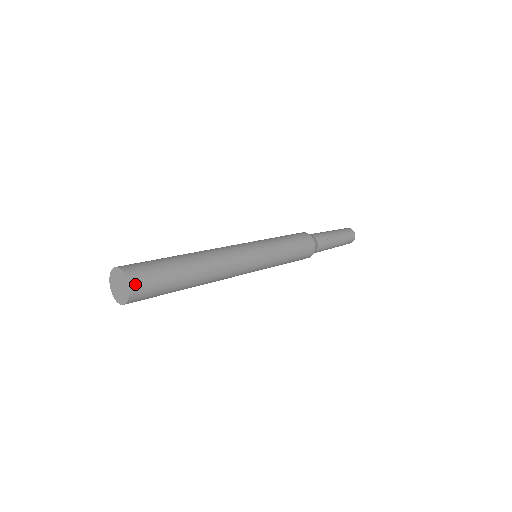
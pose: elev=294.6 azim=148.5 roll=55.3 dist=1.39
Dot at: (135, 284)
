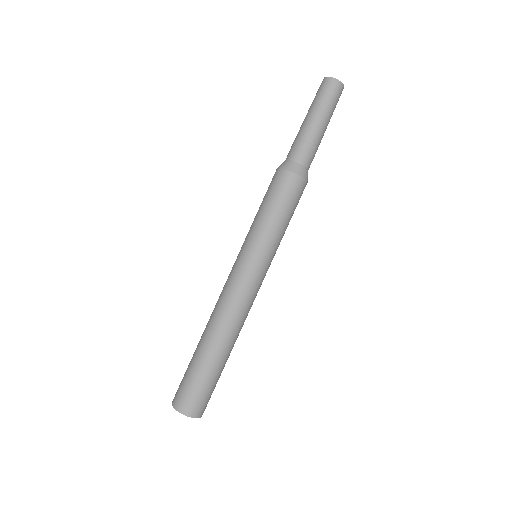
Dot at: (199, 412)
